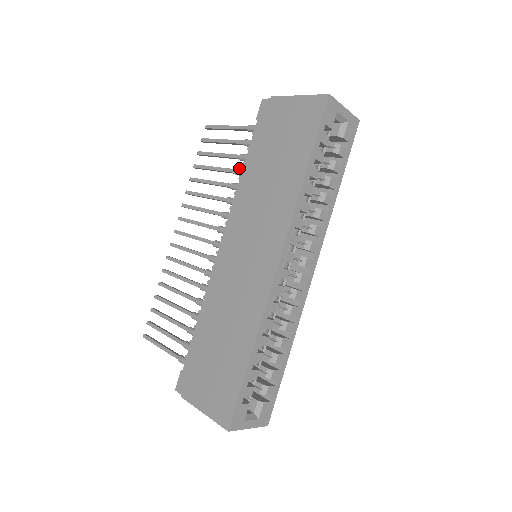
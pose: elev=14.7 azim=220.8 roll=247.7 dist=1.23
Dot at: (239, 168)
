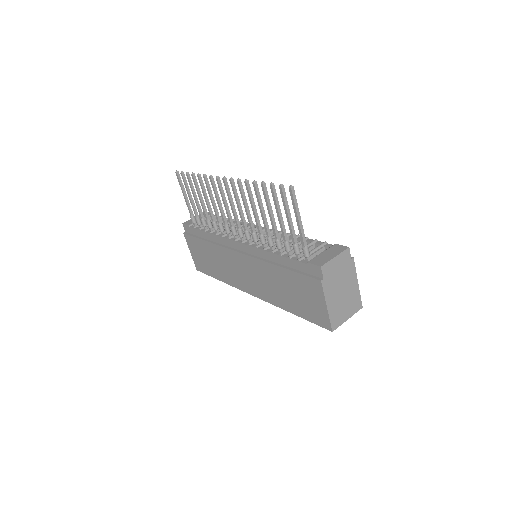
Dot at: (280, 243)
